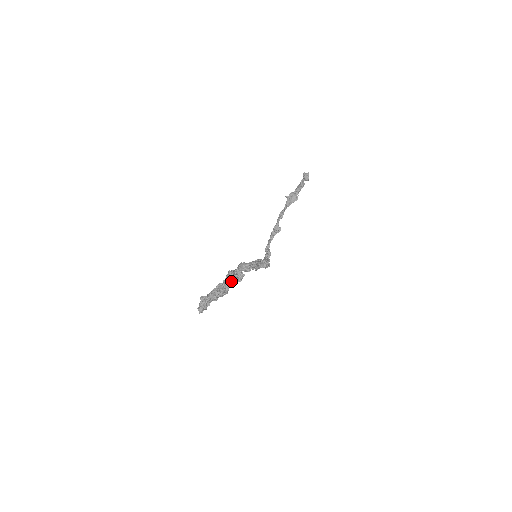
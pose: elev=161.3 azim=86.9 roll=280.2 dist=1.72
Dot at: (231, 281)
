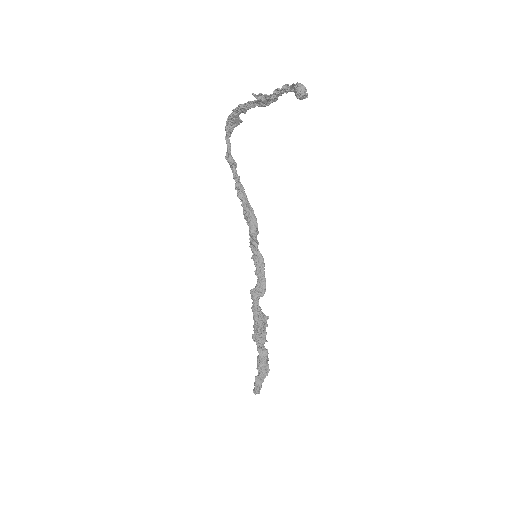
Dot at: (263, 340)
